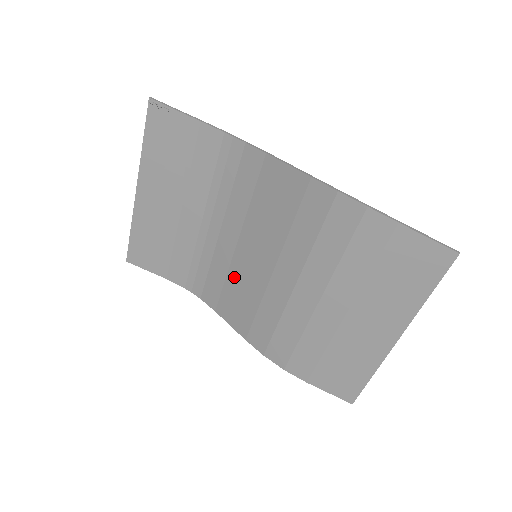
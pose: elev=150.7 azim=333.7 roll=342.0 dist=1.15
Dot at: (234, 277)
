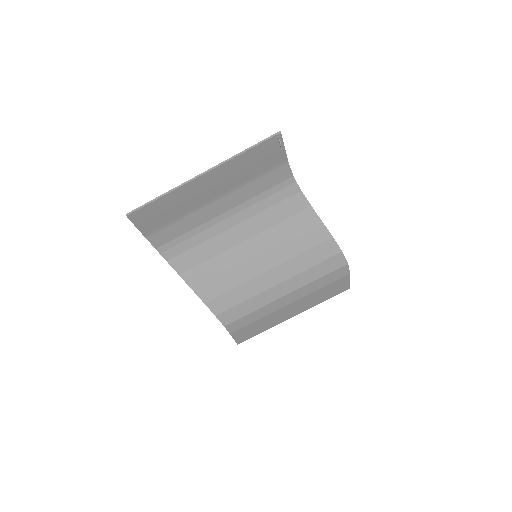
Dot at: (223, 261)
